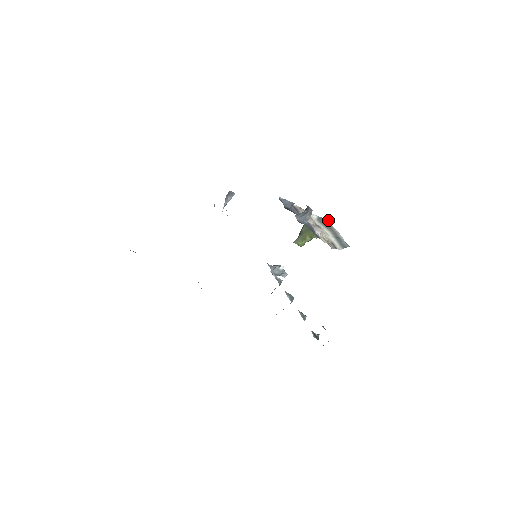
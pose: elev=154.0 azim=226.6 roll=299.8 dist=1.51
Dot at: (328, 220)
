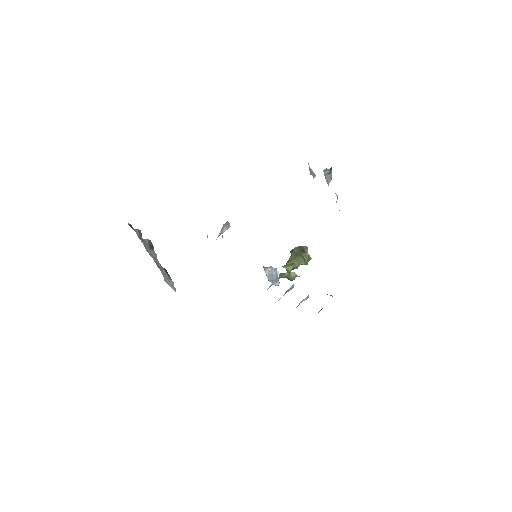
Dot at: occluded
